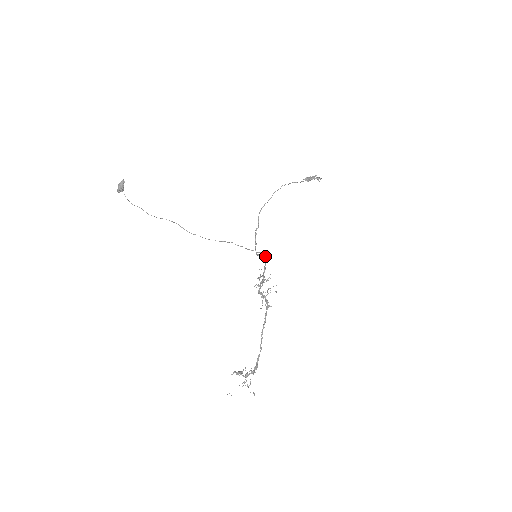
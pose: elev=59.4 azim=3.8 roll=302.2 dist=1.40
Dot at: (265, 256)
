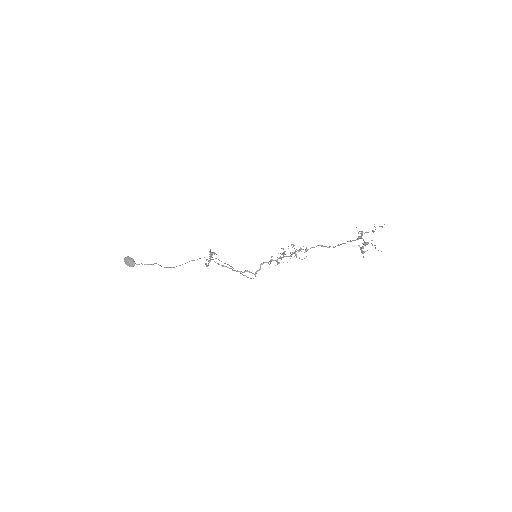
Dot at: (260, 264)
